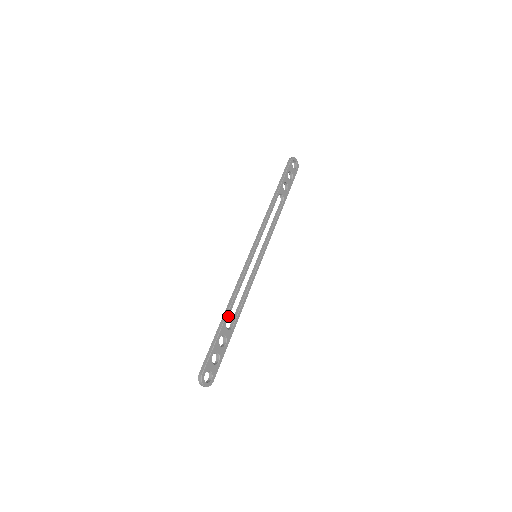
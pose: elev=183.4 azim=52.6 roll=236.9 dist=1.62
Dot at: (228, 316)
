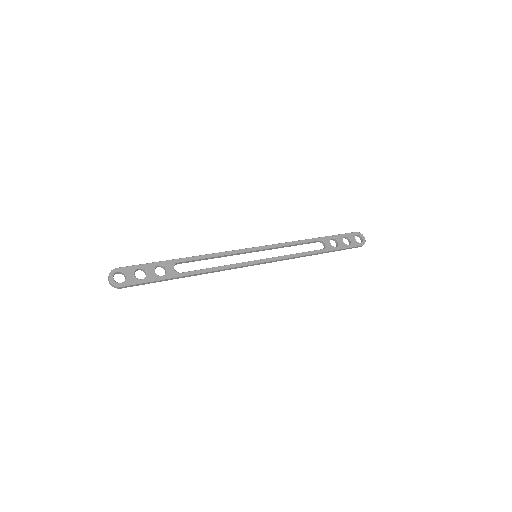
Dot at: (183, 260)
